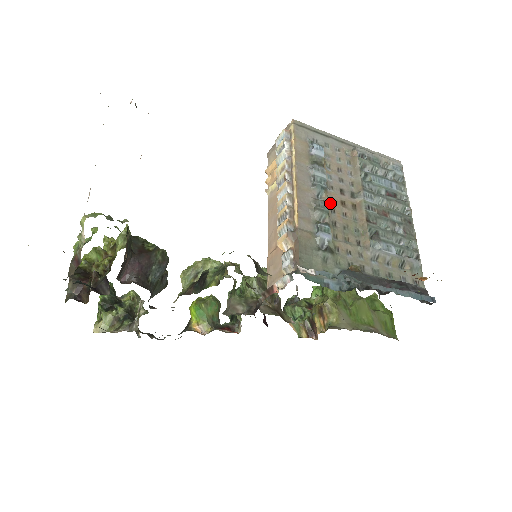
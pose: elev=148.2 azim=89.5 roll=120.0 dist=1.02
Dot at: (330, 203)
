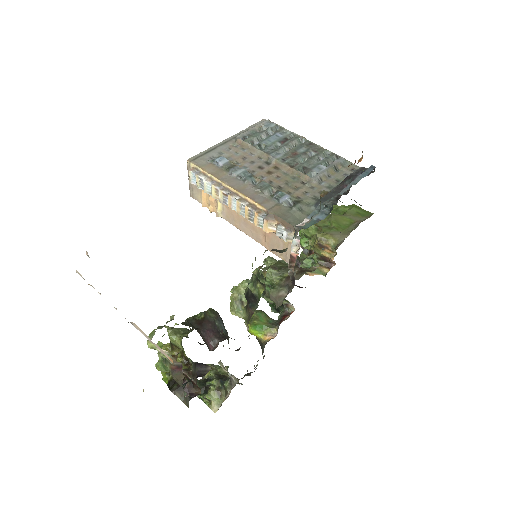
Dot at: (264, 180)
